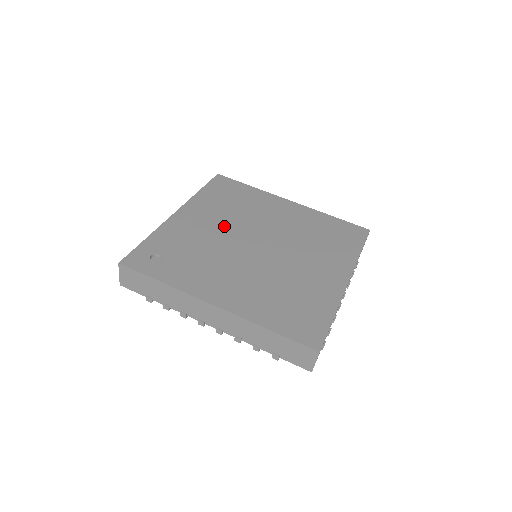
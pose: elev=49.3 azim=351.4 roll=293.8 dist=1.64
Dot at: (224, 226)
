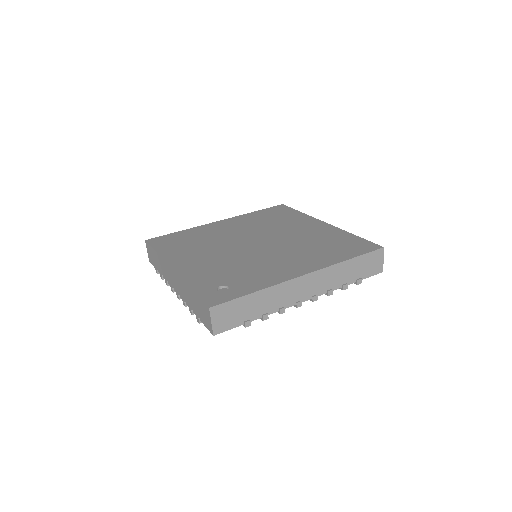
Dot at: (217, 251)
